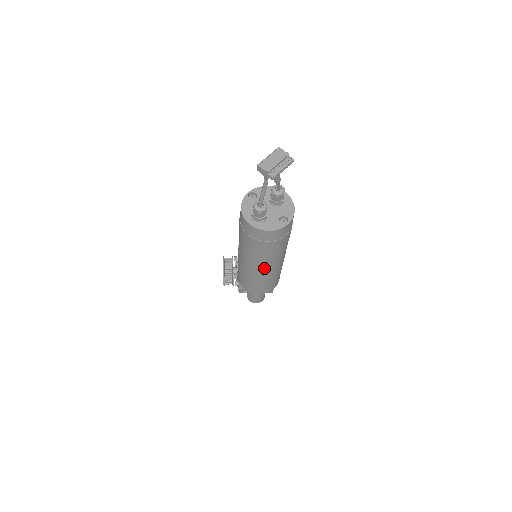
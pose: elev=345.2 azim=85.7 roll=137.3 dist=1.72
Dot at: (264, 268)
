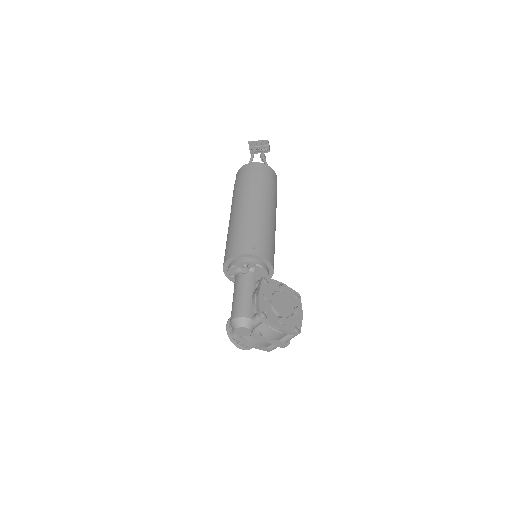
Dot at: (234, 212)
